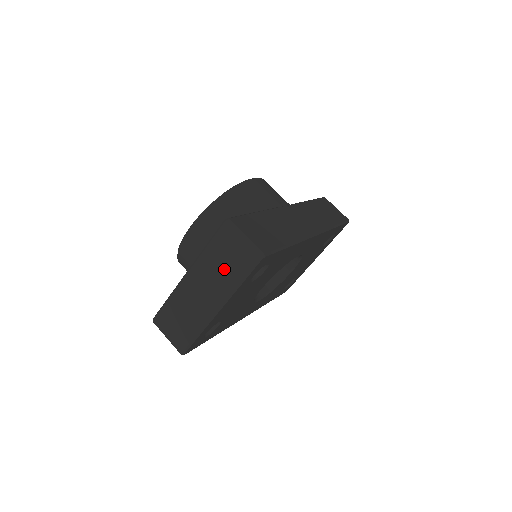
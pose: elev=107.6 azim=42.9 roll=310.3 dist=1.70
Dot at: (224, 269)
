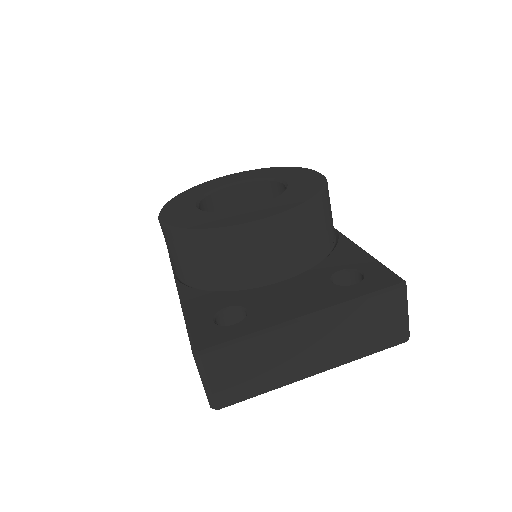
Dot at: (362, 335)
